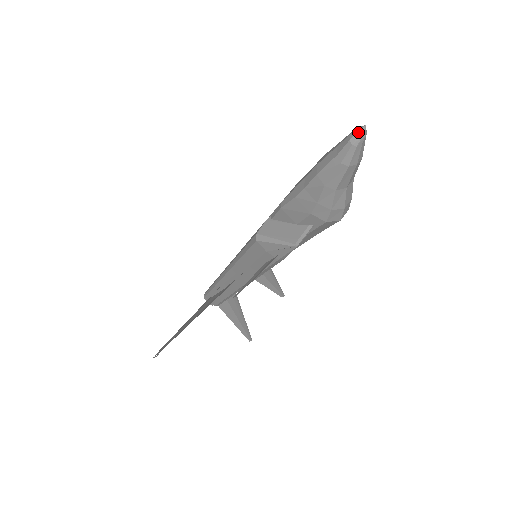
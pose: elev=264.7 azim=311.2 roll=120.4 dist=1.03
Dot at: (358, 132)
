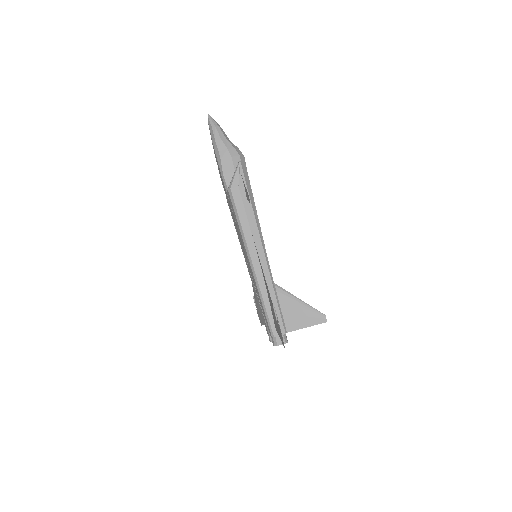
Dot at: (208, 117)
